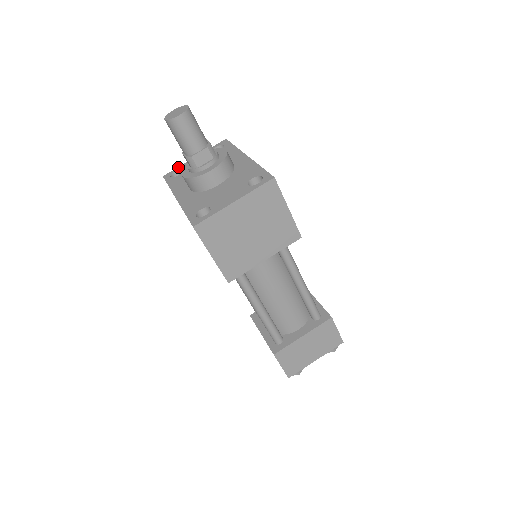
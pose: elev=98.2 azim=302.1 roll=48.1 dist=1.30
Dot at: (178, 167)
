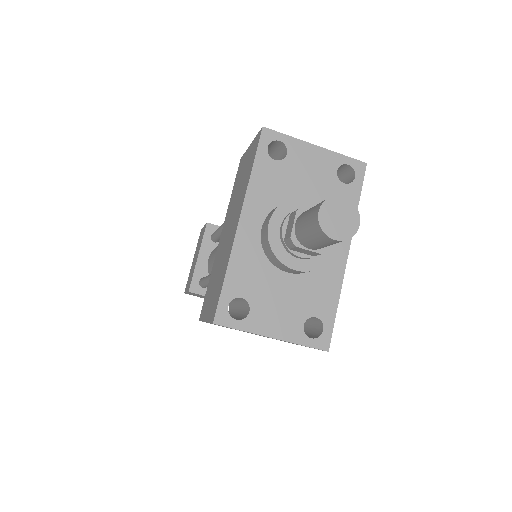
Dot at: (289, 137)
